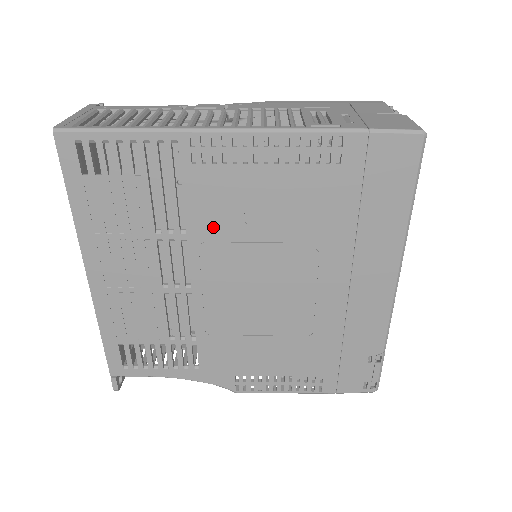
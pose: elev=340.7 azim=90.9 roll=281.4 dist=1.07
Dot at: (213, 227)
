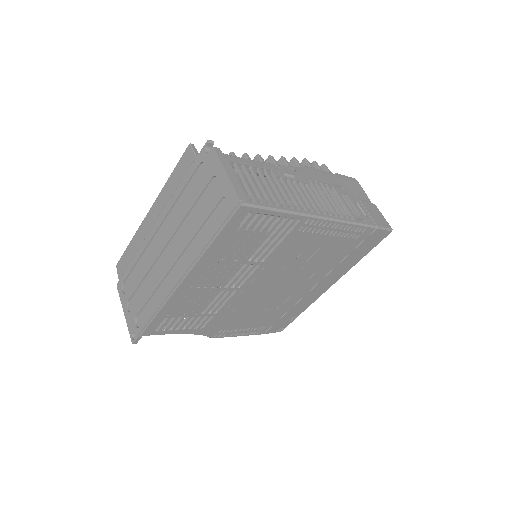
Dot at: (279, 260)
